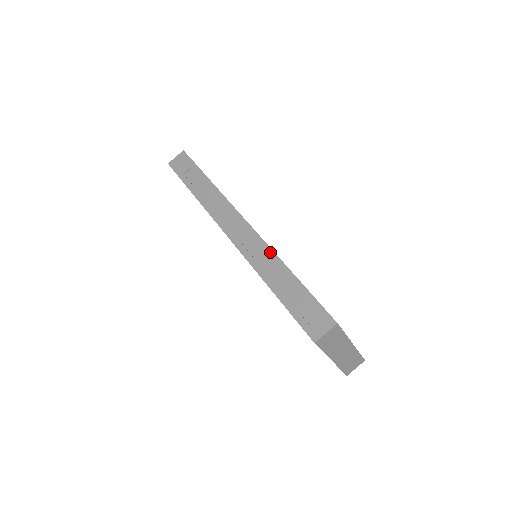
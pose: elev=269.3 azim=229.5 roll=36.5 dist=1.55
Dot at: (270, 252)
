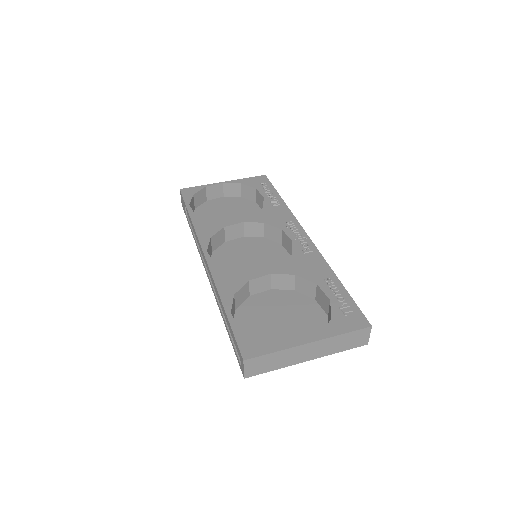
Dot at: (215, 287)
